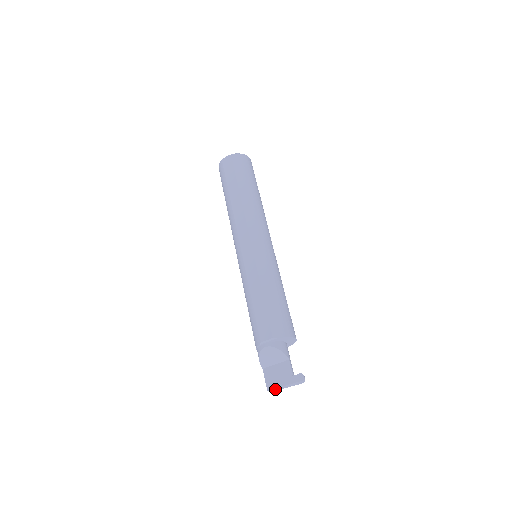
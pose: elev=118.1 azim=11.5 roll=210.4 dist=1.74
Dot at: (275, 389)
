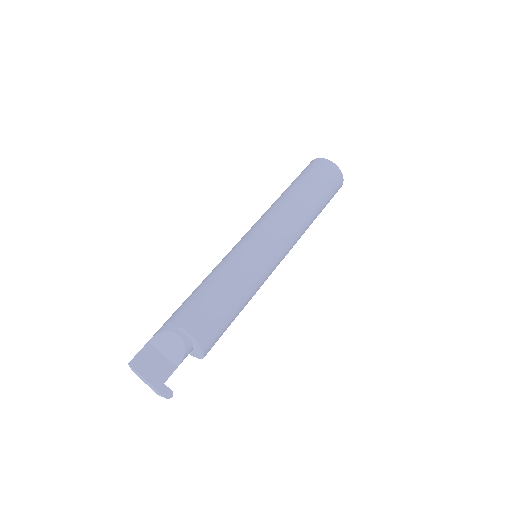
Dot at: (134, 369)
